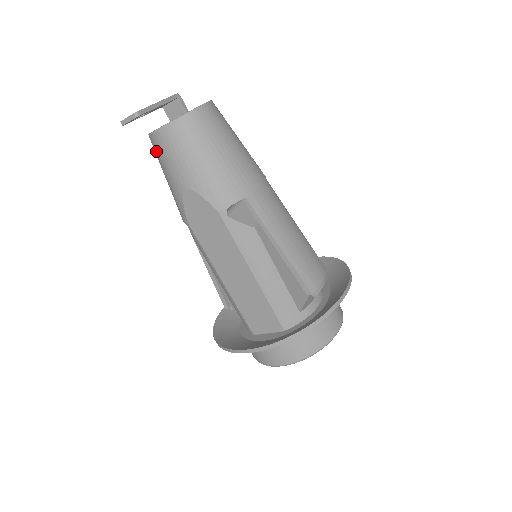
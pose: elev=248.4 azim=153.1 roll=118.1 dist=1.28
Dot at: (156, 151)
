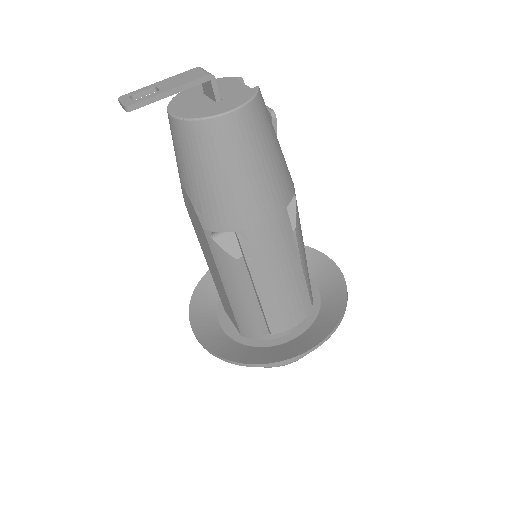
Dot at: occluded
